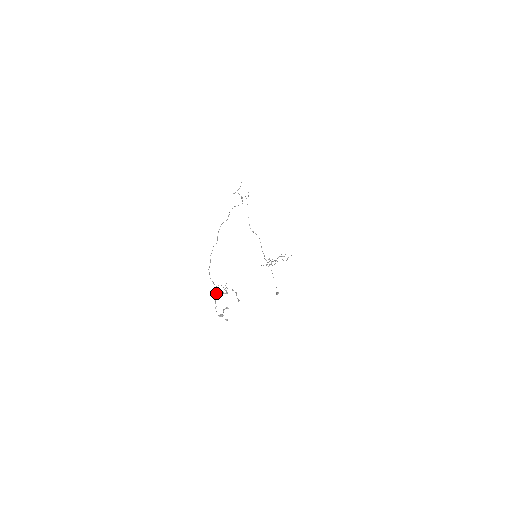
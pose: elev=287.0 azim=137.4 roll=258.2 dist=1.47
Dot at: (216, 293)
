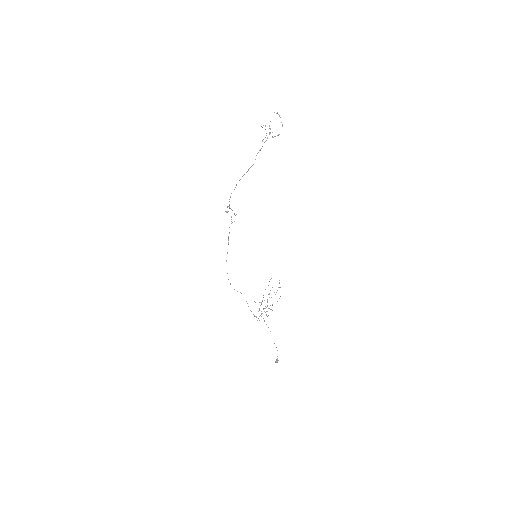
Dot at: occluded
